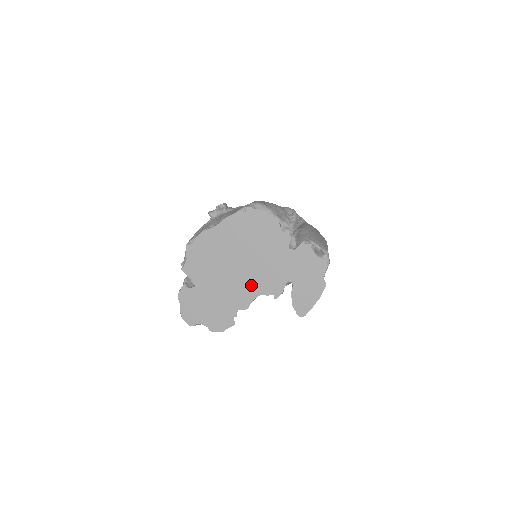
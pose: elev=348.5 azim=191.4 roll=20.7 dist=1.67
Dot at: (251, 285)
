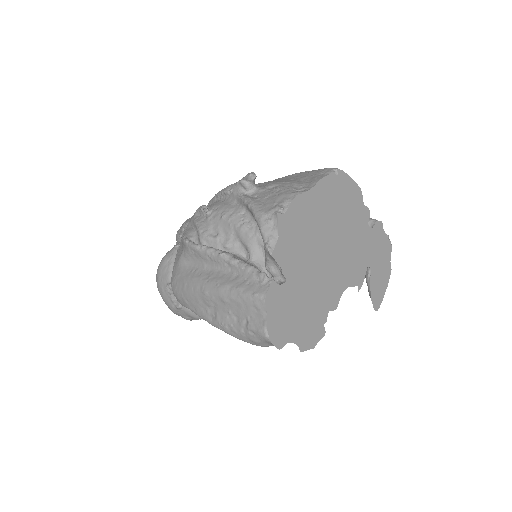
Dot at: (340, 274)
